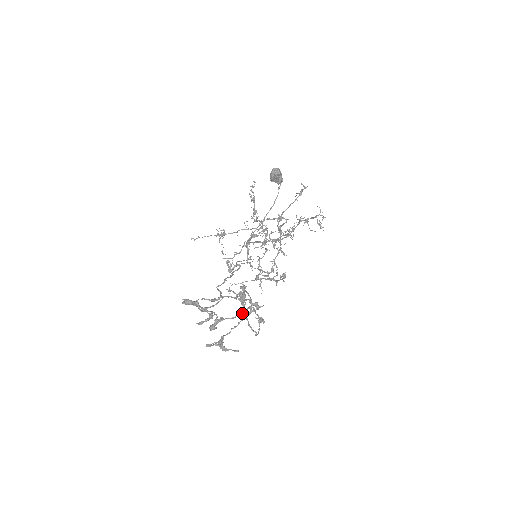
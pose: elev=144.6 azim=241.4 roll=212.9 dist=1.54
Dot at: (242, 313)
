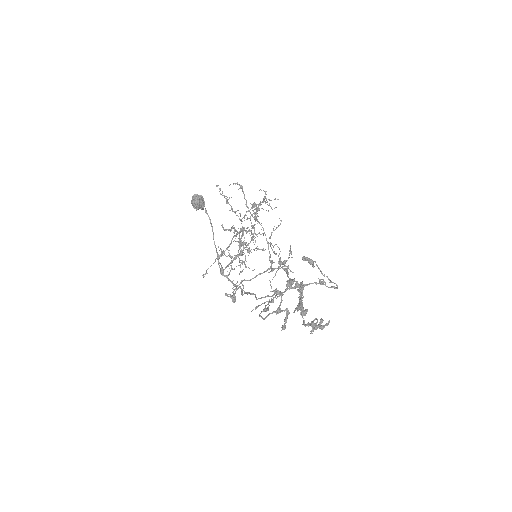
Dot at: (301, 293)
